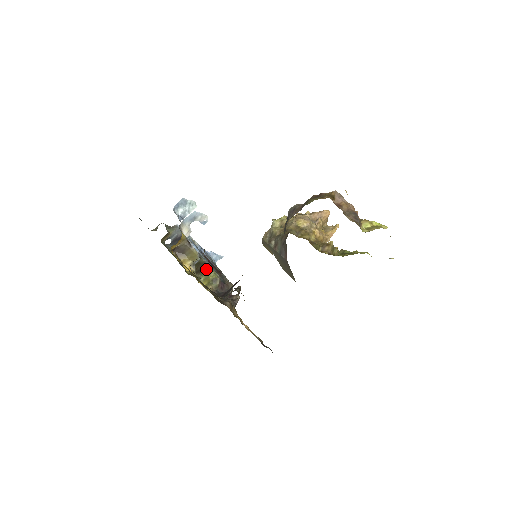
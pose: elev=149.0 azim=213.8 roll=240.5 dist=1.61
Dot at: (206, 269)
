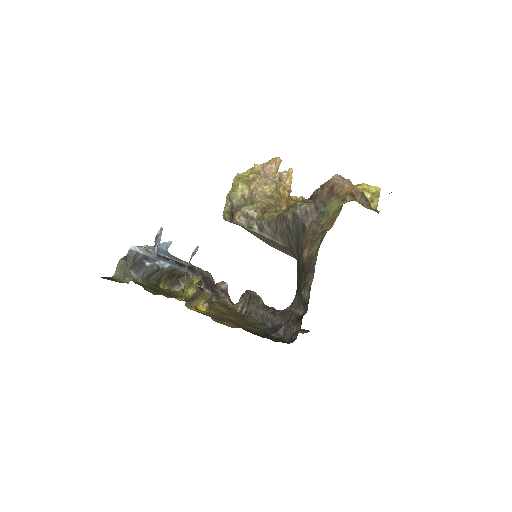
Dot at: (187, 278)
